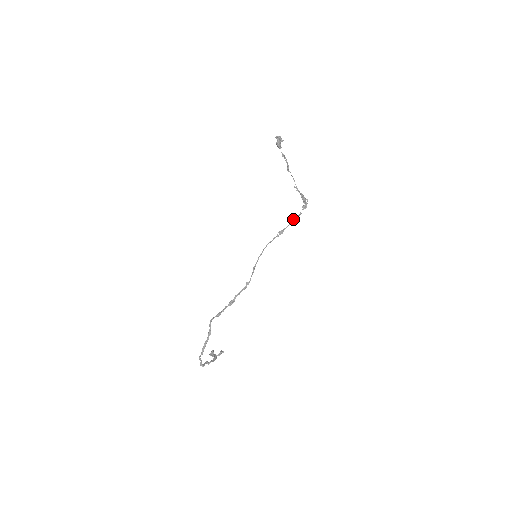
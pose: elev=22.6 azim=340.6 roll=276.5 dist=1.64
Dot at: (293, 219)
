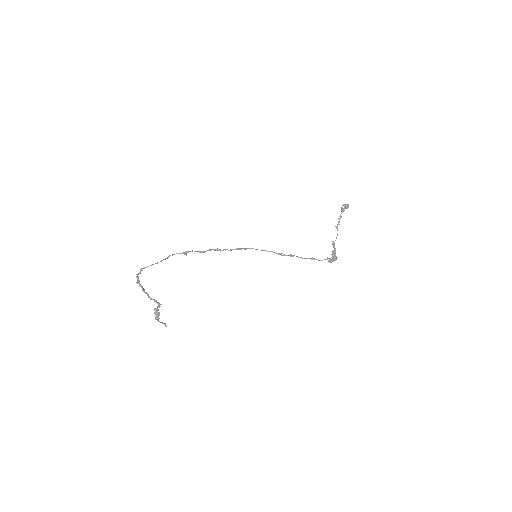
Dot at: (311, 258)
